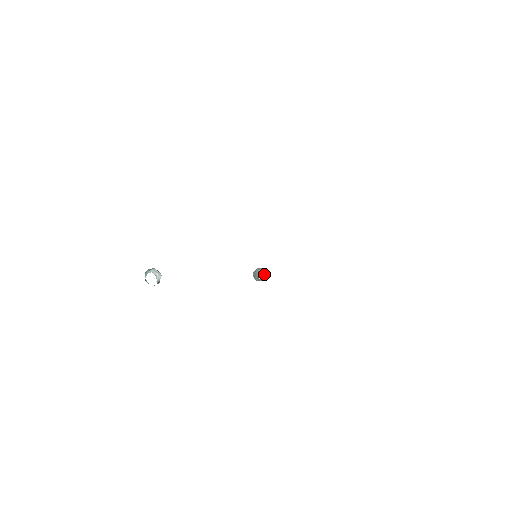
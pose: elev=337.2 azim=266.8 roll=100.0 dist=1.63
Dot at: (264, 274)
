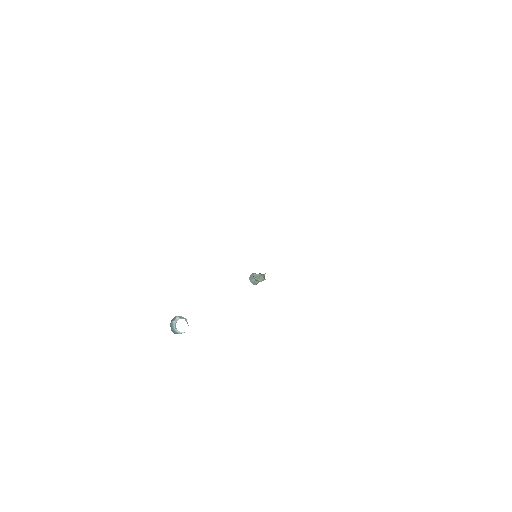
Dot at: occluded
